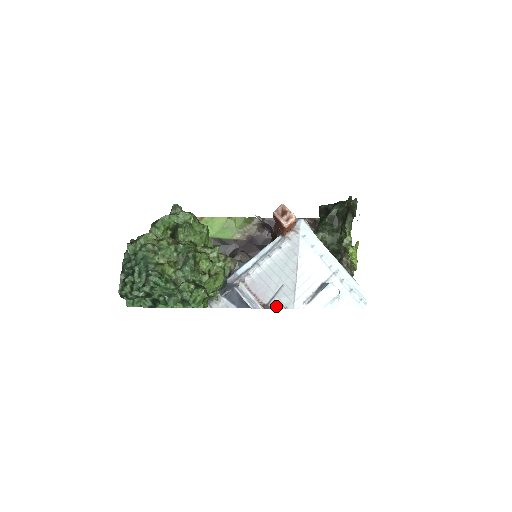
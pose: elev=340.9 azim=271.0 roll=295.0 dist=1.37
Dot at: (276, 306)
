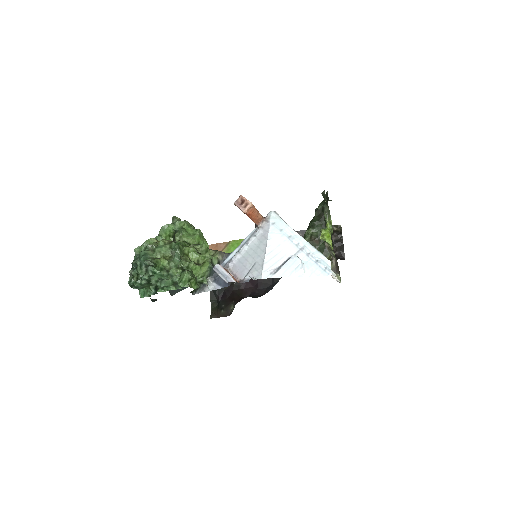
Dot at: (249, 280)
